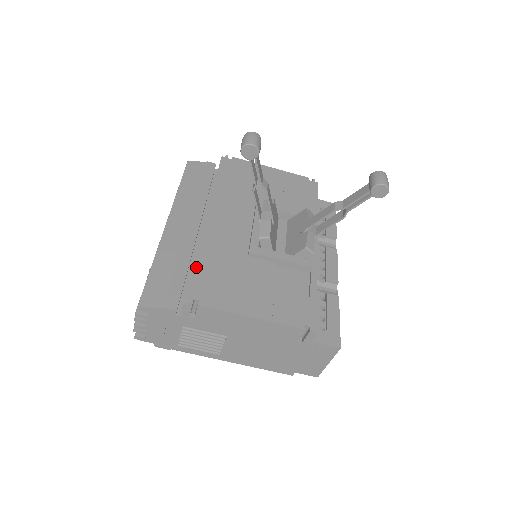
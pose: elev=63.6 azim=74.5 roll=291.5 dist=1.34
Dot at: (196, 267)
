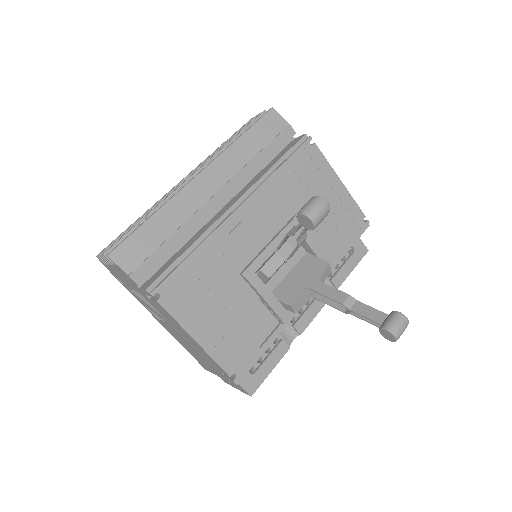
Dot at: (185, 256)
